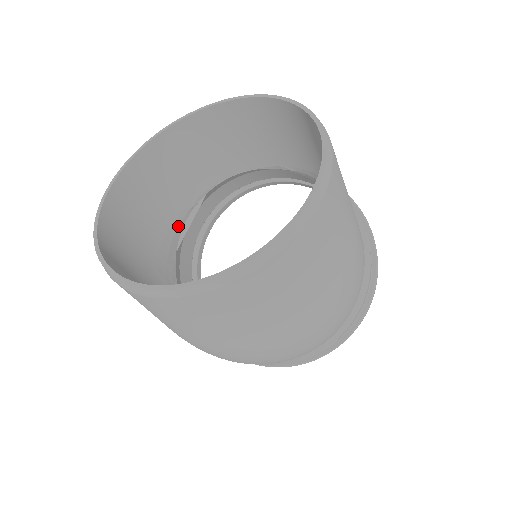
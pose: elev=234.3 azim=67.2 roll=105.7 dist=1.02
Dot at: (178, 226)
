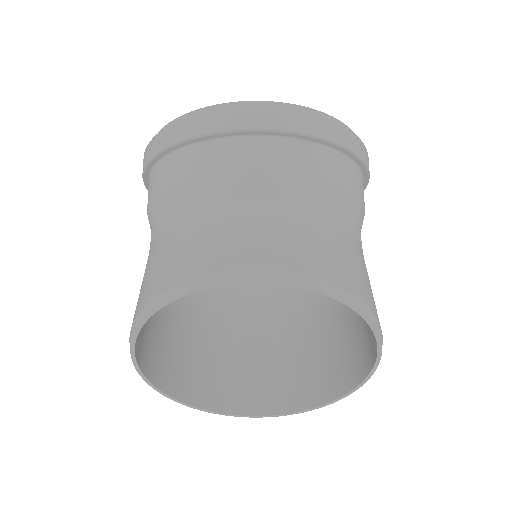
Dot at: occluded
